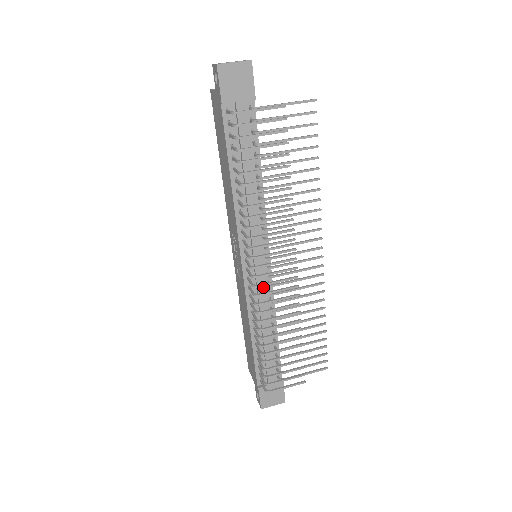
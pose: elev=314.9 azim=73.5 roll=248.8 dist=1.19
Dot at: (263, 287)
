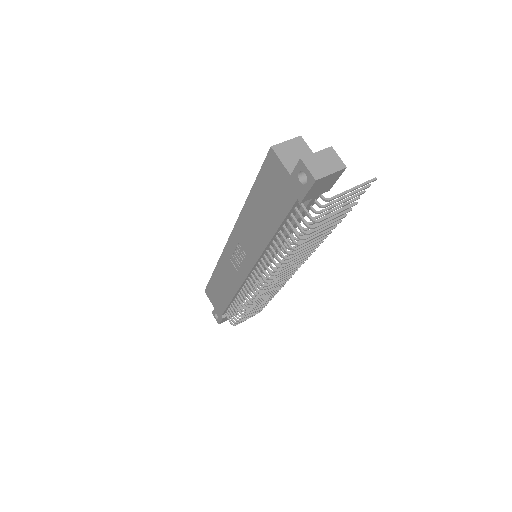
Dot at: occluded
